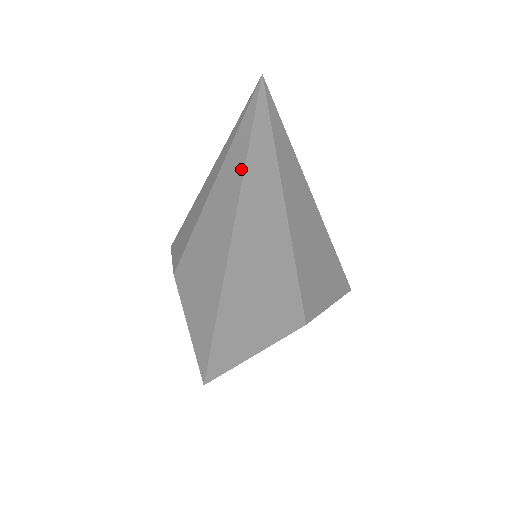
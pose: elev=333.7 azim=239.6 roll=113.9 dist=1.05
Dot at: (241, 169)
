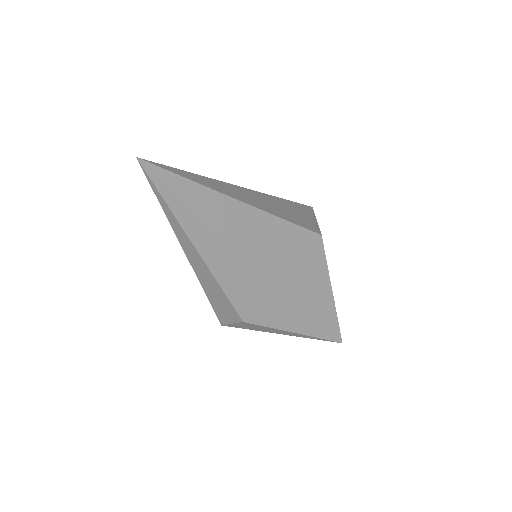
Dot at: (188, 208)
